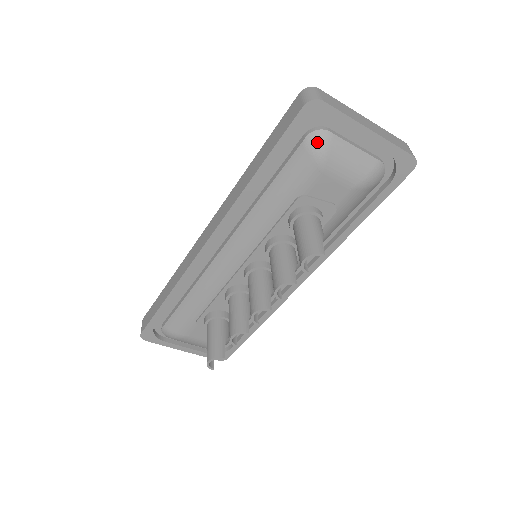
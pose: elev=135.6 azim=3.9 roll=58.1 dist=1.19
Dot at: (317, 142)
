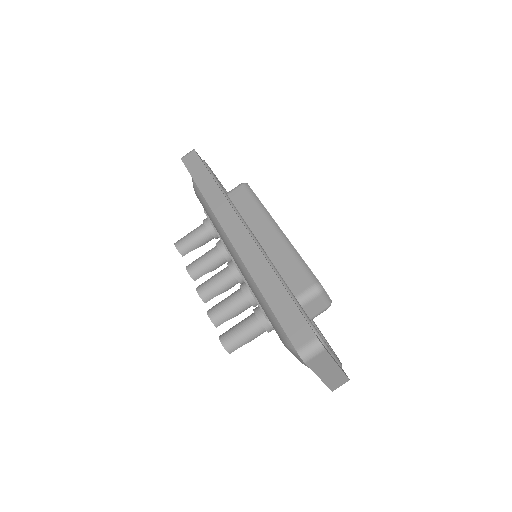
Dot at: (292, 347)
